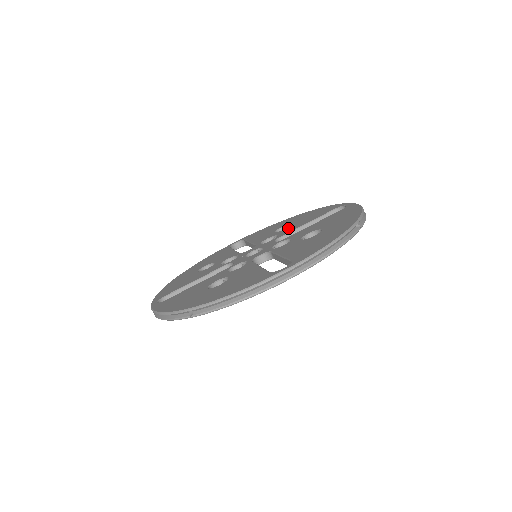
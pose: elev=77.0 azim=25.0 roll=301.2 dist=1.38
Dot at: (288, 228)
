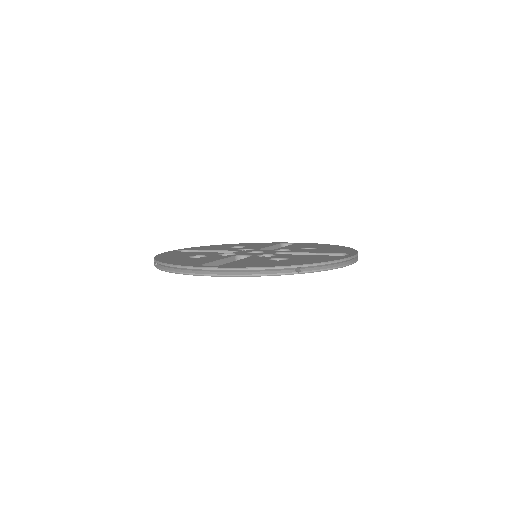
Dot at: (251, 247)
